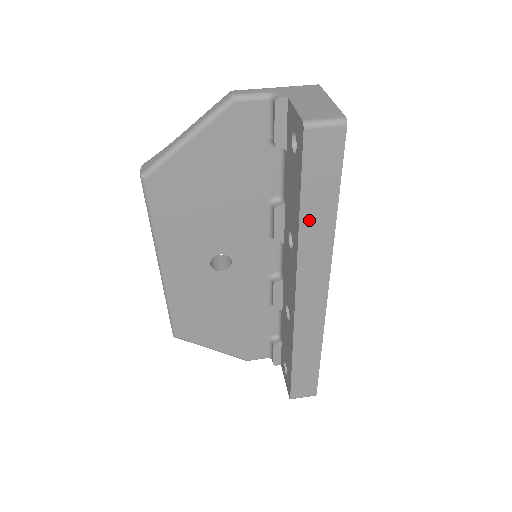
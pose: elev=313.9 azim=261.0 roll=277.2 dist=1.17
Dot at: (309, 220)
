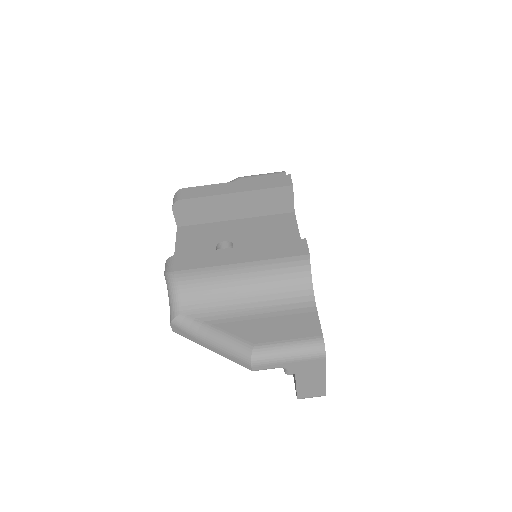
Dot at: occluded
